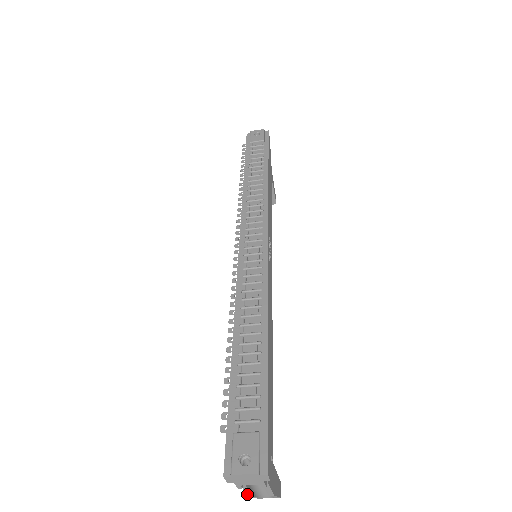
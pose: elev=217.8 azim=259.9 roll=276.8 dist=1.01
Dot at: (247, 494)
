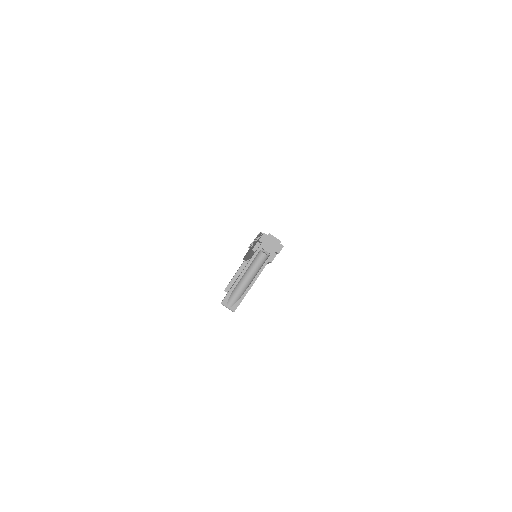
Dot at: (243, 271)
